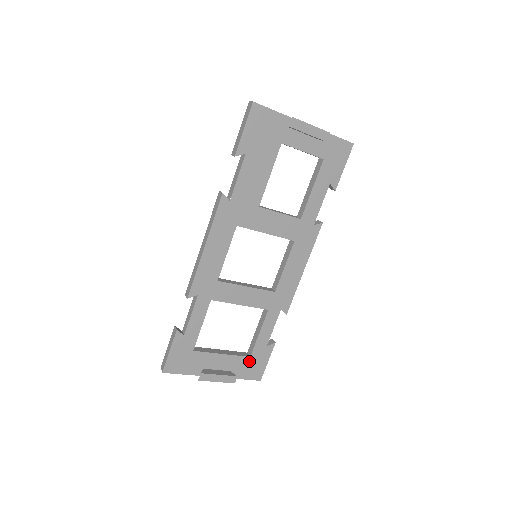
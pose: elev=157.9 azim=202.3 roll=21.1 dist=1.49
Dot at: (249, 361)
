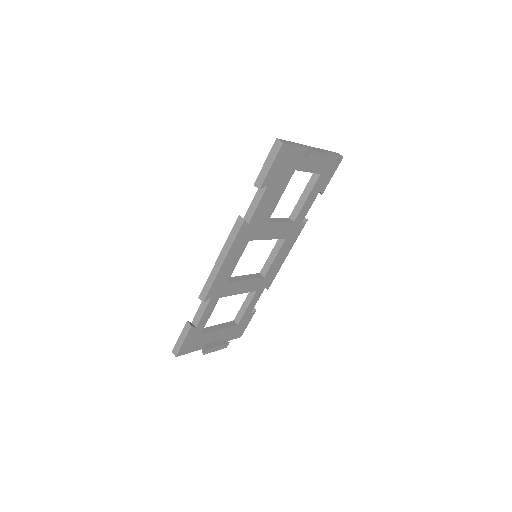
Dot at: (236, 328)
